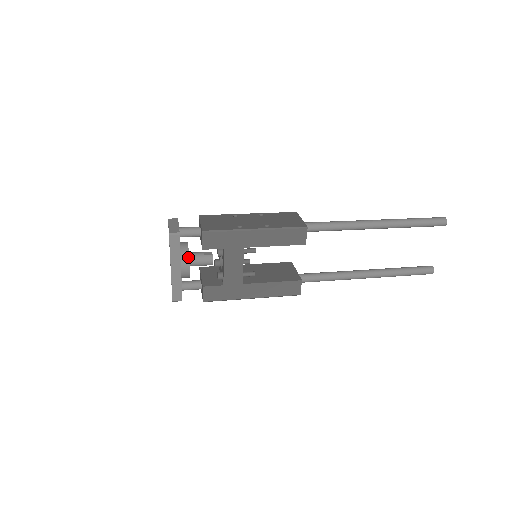
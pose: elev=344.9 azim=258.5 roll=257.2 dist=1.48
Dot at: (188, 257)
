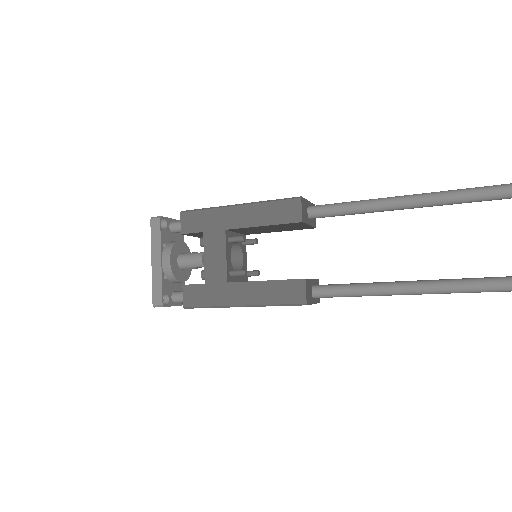
Dot at: (171, 248)
